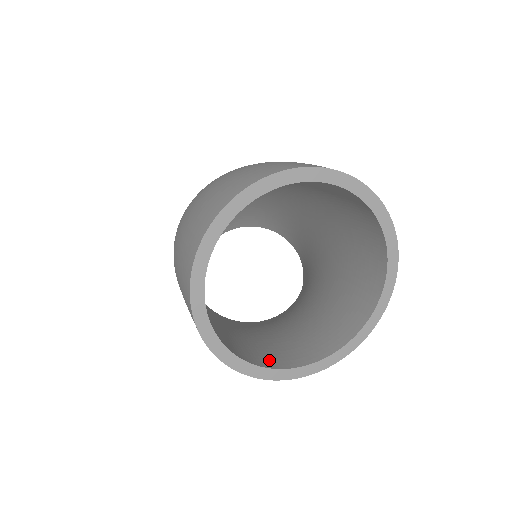
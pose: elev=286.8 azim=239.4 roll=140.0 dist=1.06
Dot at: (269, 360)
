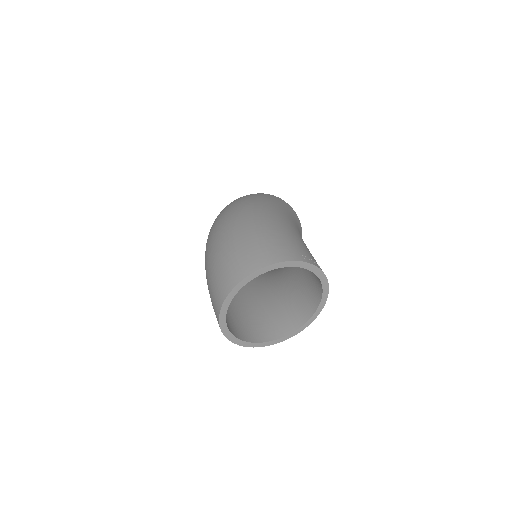
Dot at: (273, 333)
